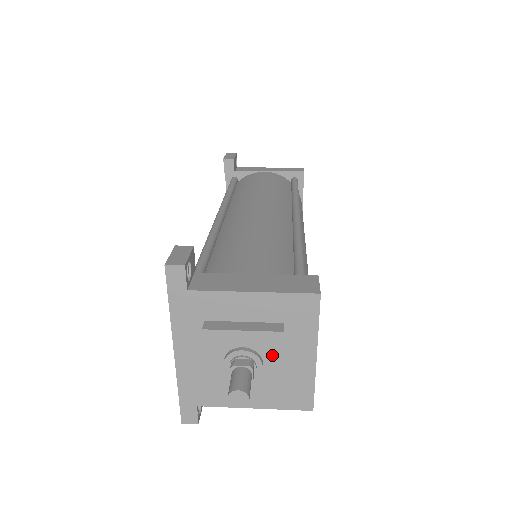
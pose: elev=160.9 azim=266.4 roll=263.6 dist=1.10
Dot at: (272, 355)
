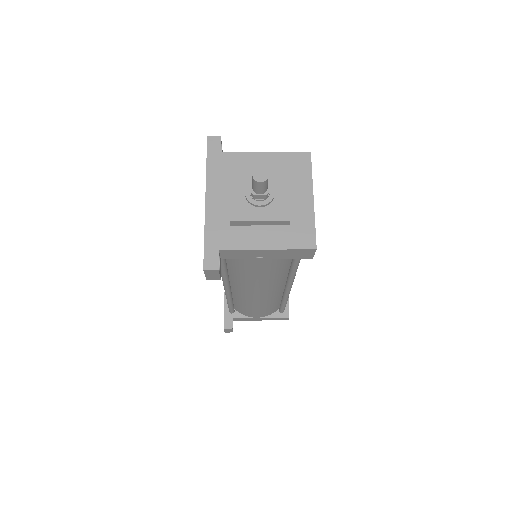
Dot at: (281, 186)
